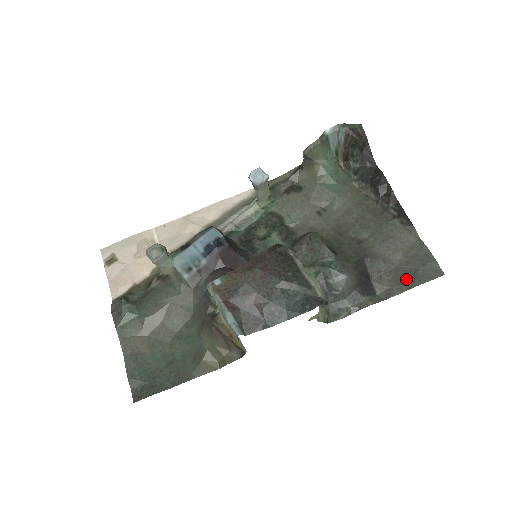
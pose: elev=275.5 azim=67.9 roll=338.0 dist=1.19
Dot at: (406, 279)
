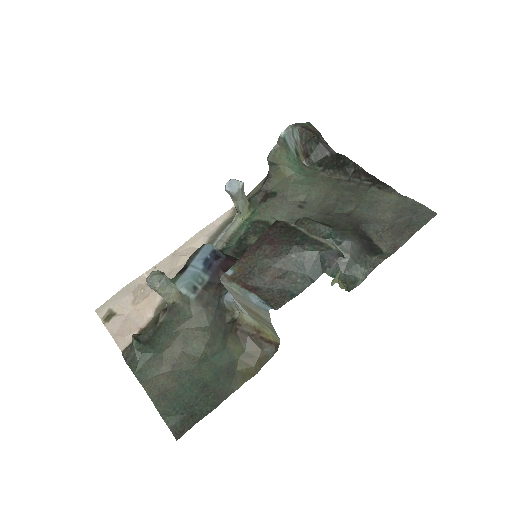
Dot at: (405, 229)
